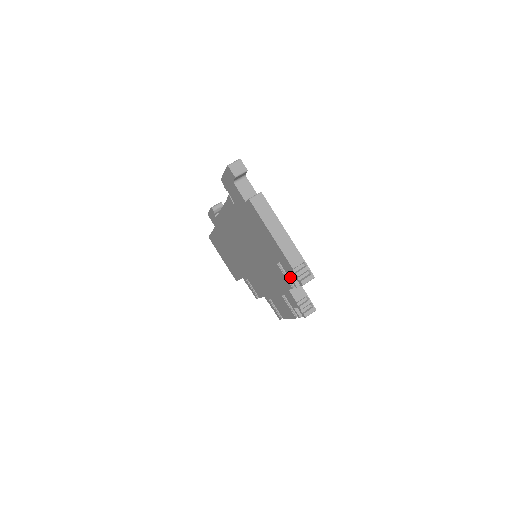
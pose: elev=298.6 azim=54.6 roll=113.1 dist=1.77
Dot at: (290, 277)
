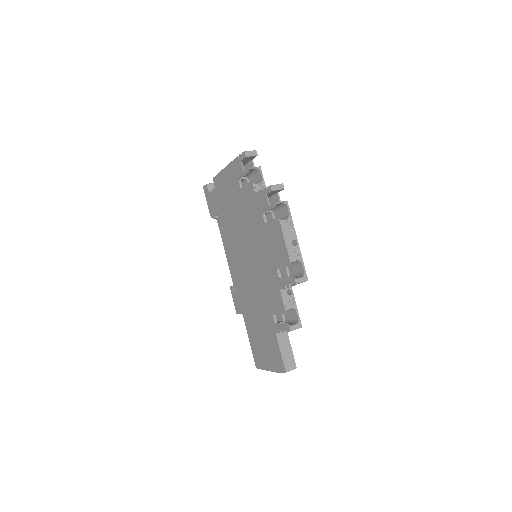
Dot at: (244, 172)
